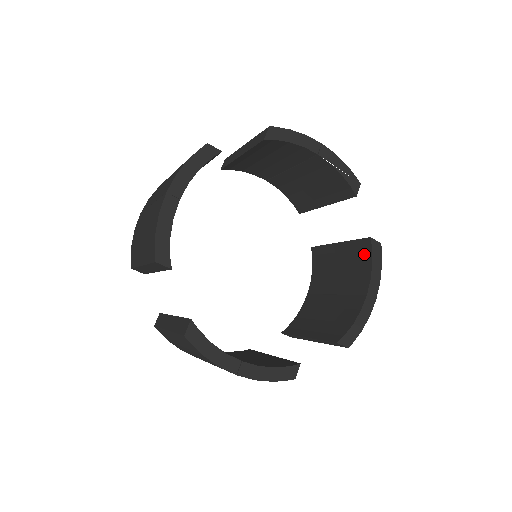
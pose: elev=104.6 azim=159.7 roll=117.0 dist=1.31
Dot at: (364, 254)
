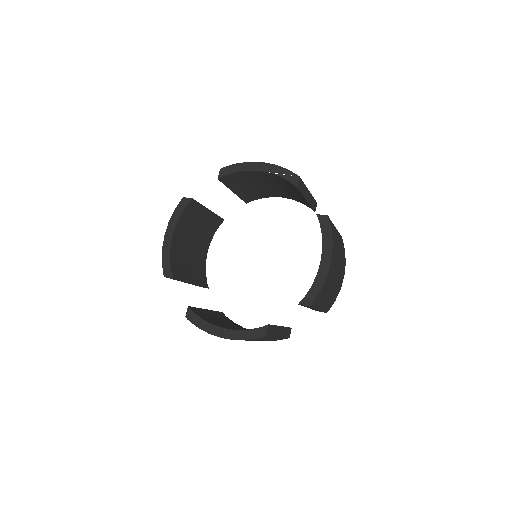
Dot at: occluded
